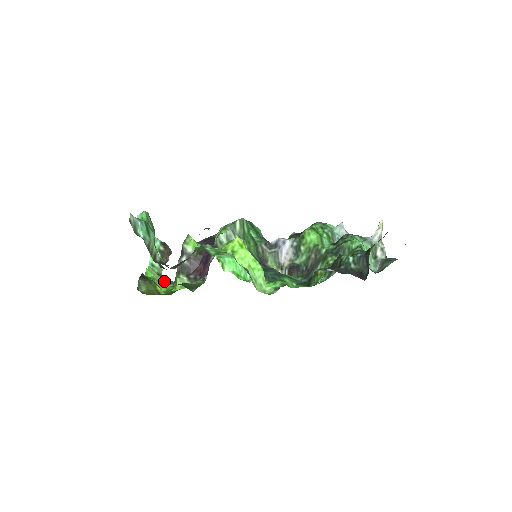
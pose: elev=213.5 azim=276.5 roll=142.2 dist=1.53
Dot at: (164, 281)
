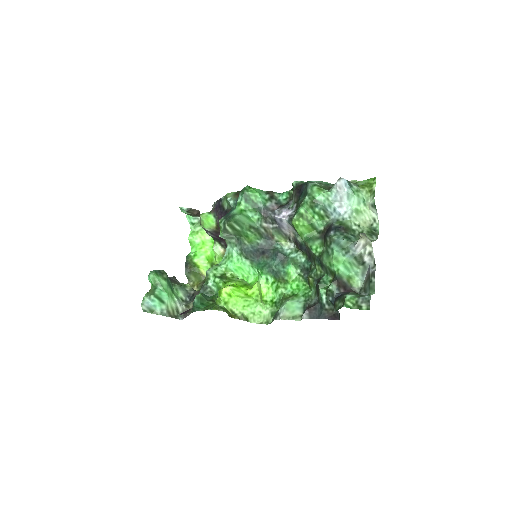
Dot at: occluded
